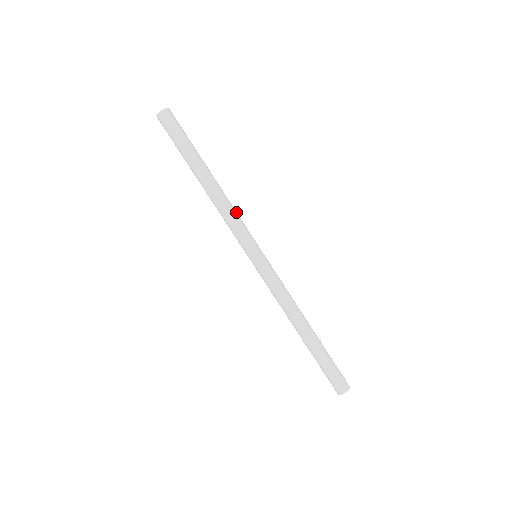
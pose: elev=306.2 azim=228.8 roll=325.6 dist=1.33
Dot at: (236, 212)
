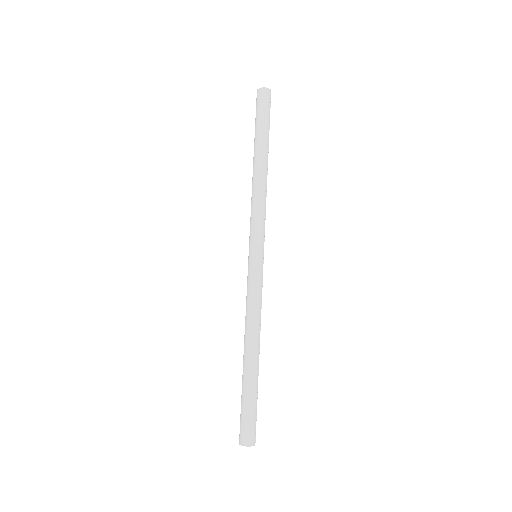
Dot at: (264, 206)
